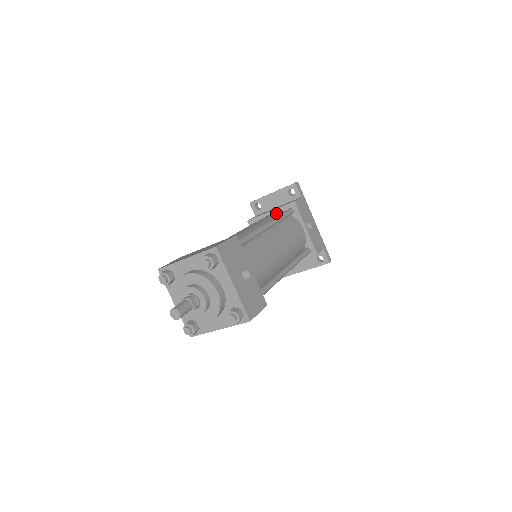
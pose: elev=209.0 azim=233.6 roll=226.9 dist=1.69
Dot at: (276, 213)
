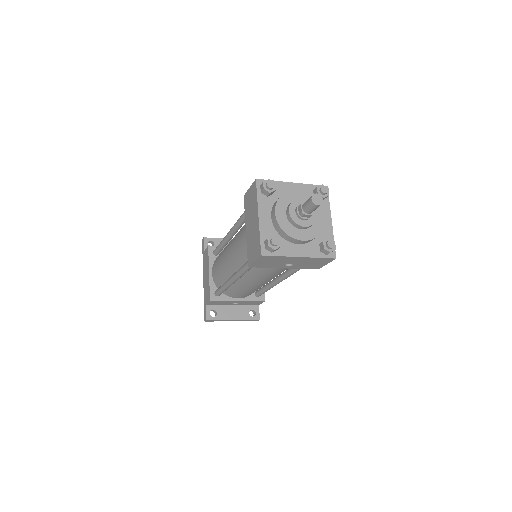
Dot at: occluded
